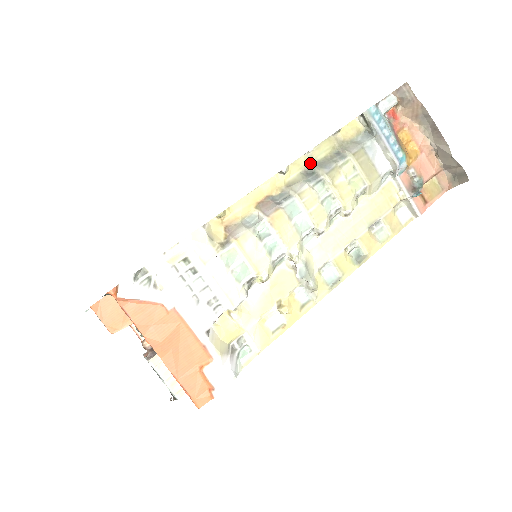
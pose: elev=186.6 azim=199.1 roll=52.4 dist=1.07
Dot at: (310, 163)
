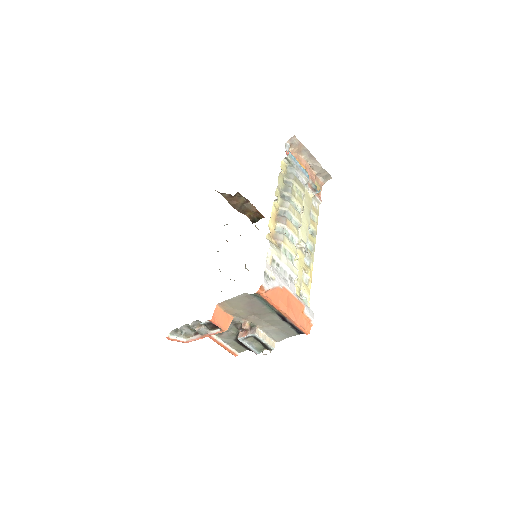
Dot at: (280, 191)
